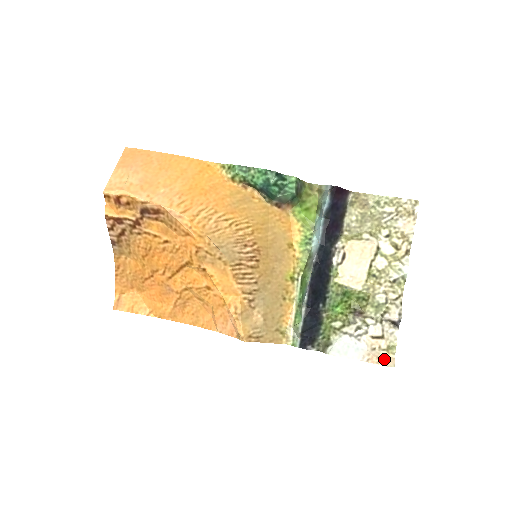
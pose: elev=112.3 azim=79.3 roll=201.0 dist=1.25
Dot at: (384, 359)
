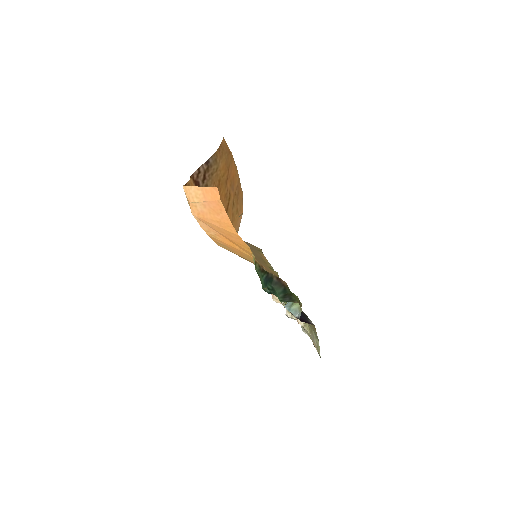
Dot at: (276, 299)
